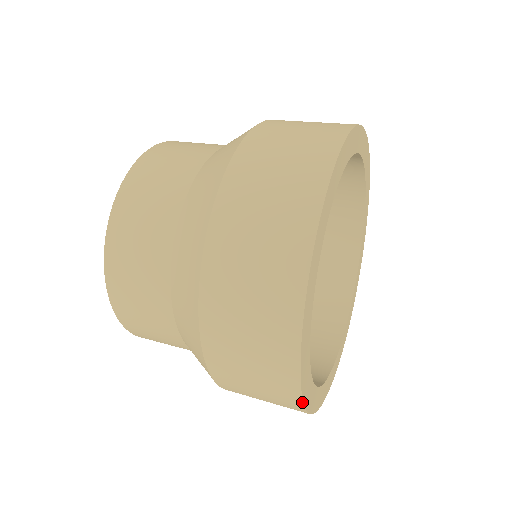
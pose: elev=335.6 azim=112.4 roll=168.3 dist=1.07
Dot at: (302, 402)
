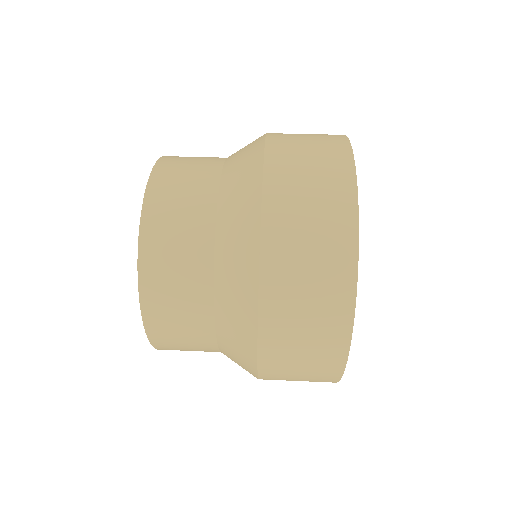
Dot at: (351, 332)
